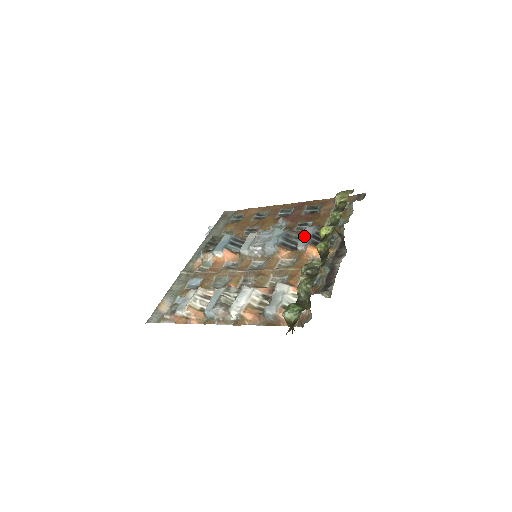
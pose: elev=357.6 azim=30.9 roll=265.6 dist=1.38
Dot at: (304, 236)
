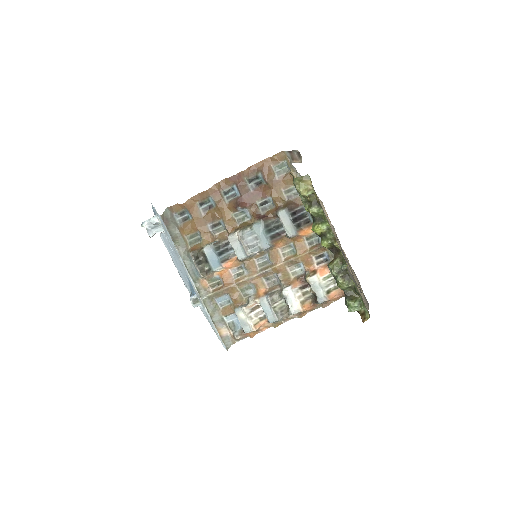
Dot at: (286, 224)
